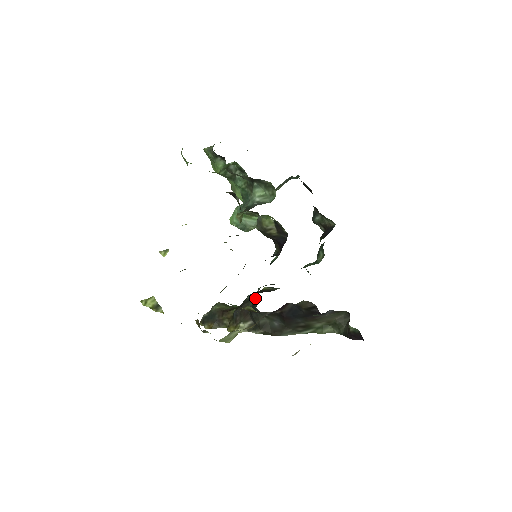
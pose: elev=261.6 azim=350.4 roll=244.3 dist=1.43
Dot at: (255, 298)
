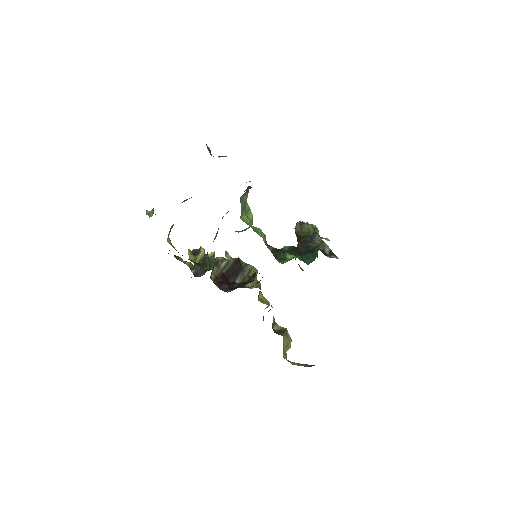
Dot at: occluded
